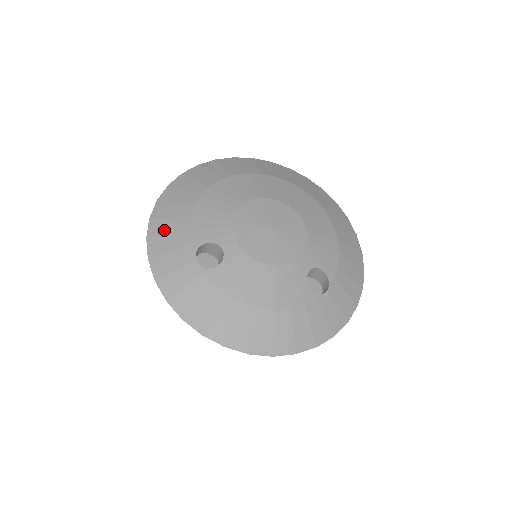
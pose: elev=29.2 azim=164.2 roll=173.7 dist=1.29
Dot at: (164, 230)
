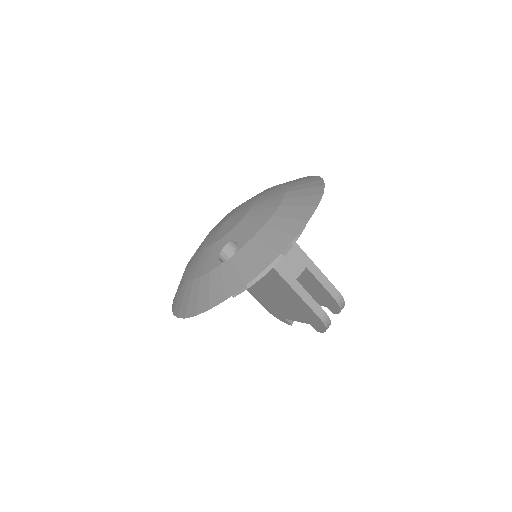
Dot at: occluded
